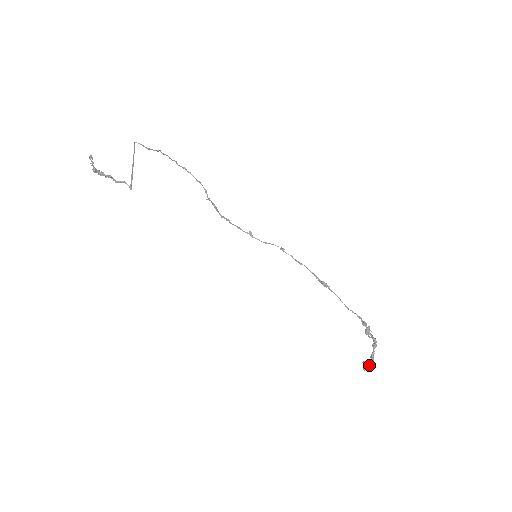
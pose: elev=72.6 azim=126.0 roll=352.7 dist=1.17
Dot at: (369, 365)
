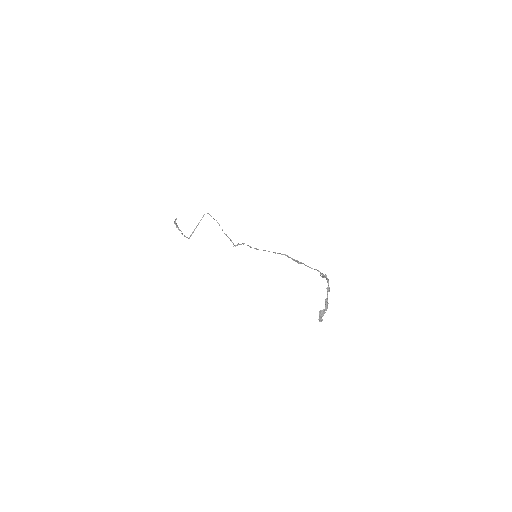
Dot at: occluded
